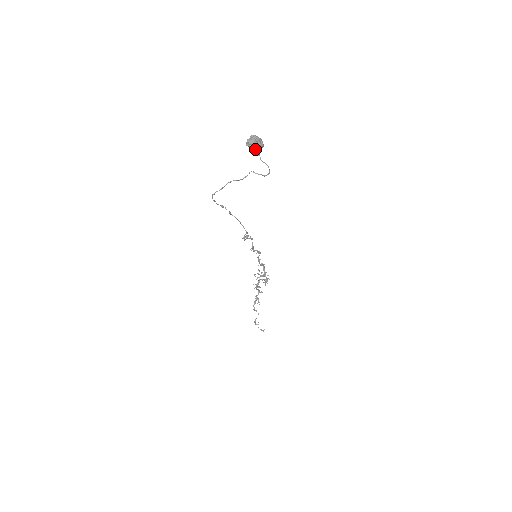
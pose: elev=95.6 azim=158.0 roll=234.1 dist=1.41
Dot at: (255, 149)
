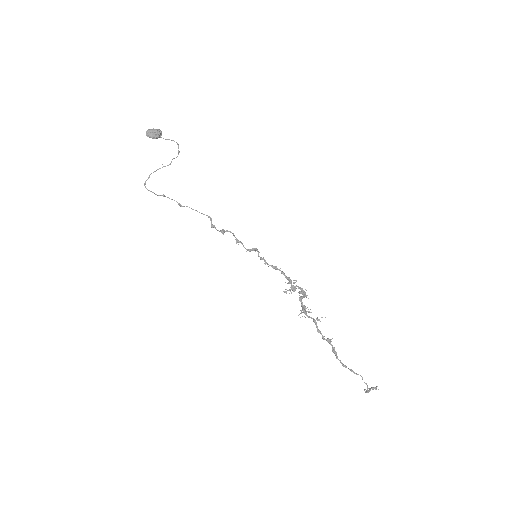
Dot at: (155, 135)
